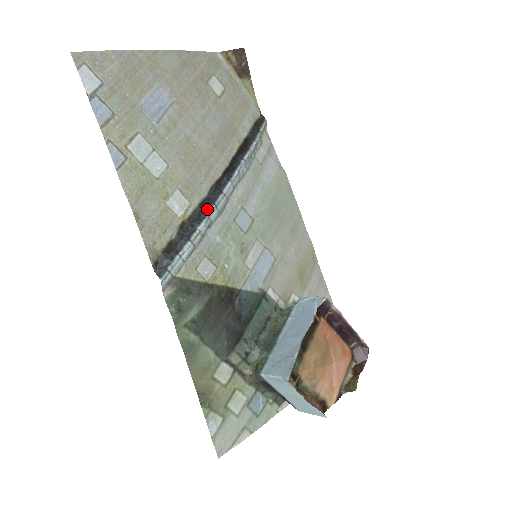
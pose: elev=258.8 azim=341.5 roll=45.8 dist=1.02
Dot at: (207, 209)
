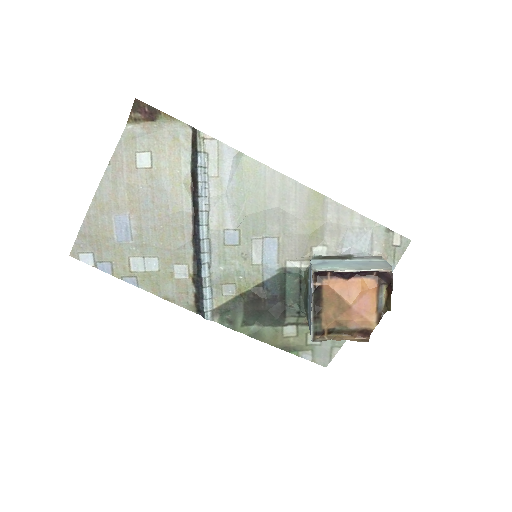
Dot at: (199, 259)
